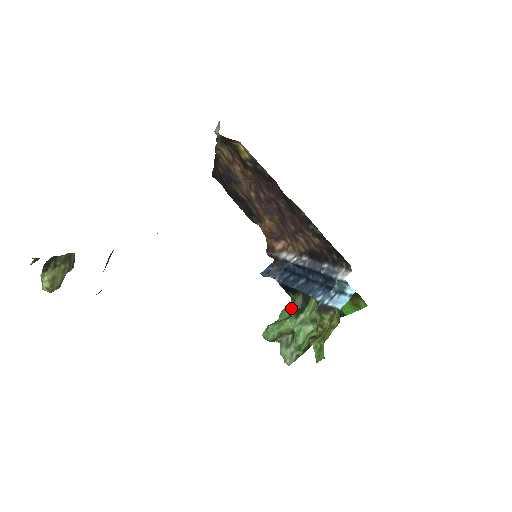
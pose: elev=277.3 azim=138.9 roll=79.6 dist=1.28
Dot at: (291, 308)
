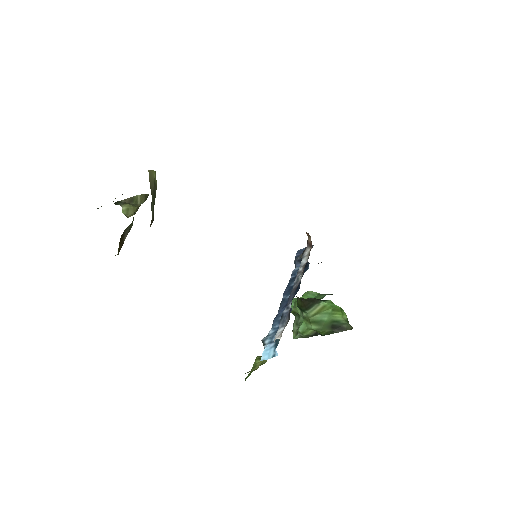
Dot at: occluded
